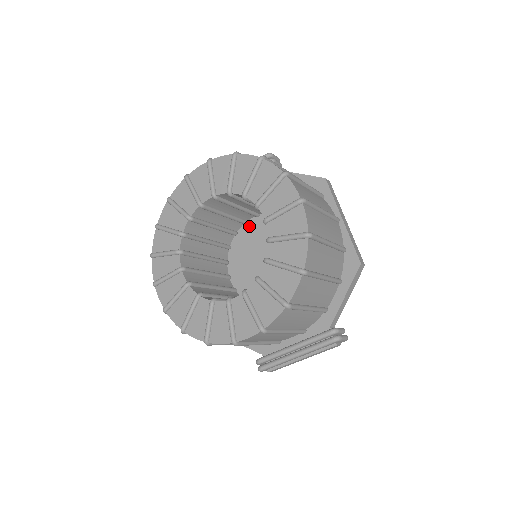
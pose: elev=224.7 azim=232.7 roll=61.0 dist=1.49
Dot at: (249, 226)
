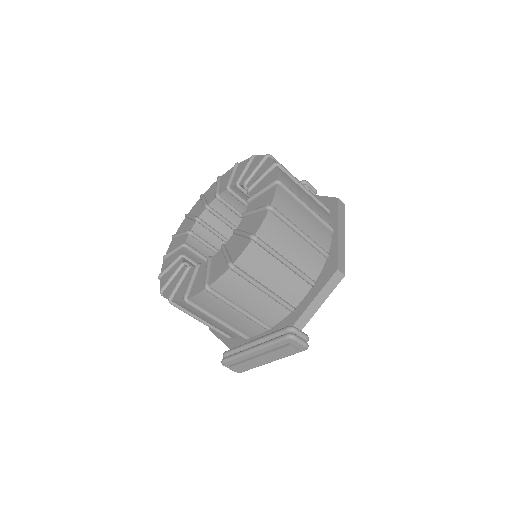
Dot at: occluded
